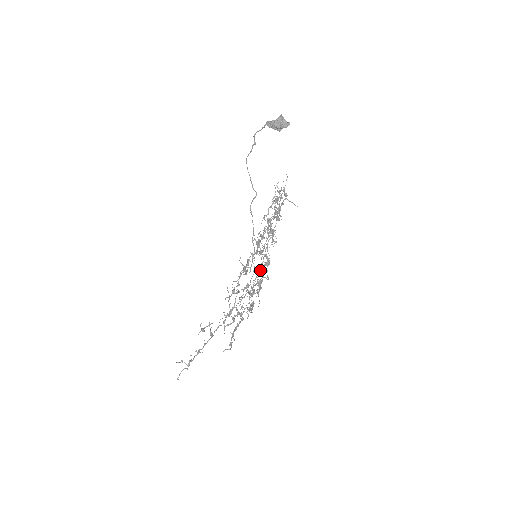
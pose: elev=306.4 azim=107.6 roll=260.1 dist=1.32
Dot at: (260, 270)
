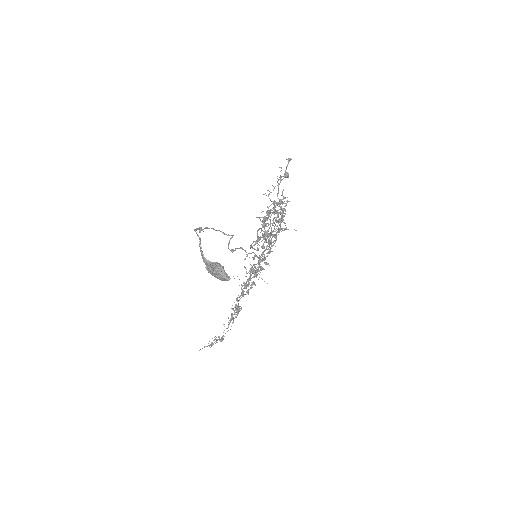
Dot at: occluded
